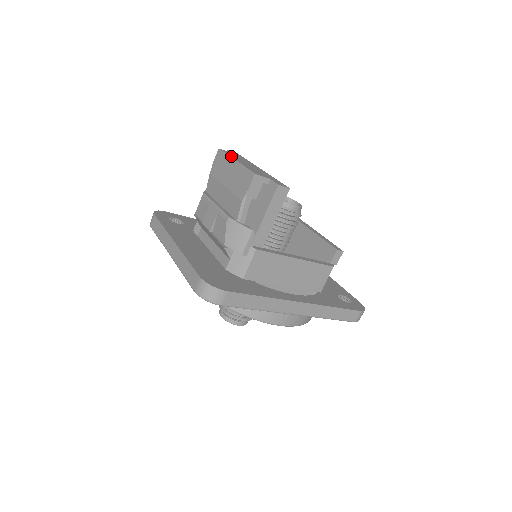
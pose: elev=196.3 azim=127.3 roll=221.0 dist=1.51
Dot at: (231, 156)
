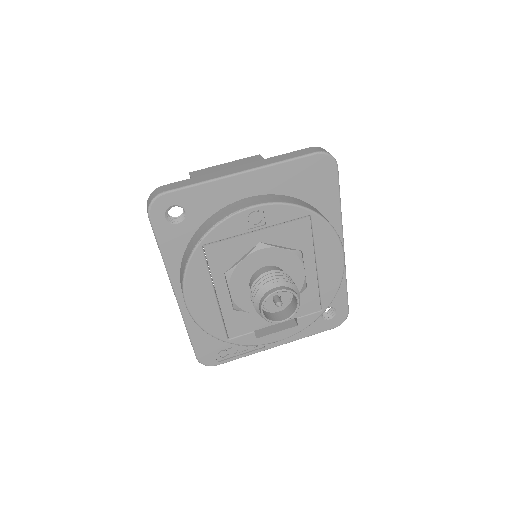
Dot at: occluded
